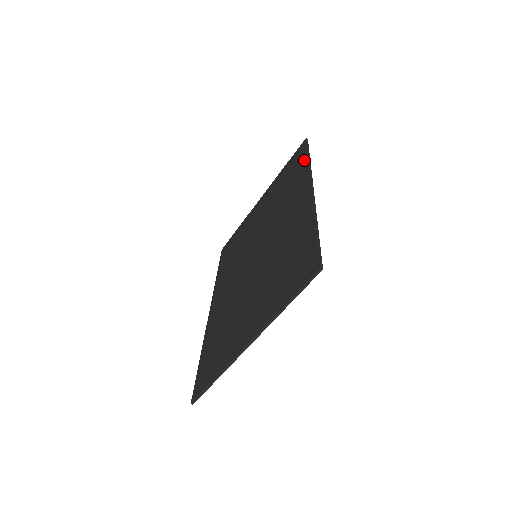
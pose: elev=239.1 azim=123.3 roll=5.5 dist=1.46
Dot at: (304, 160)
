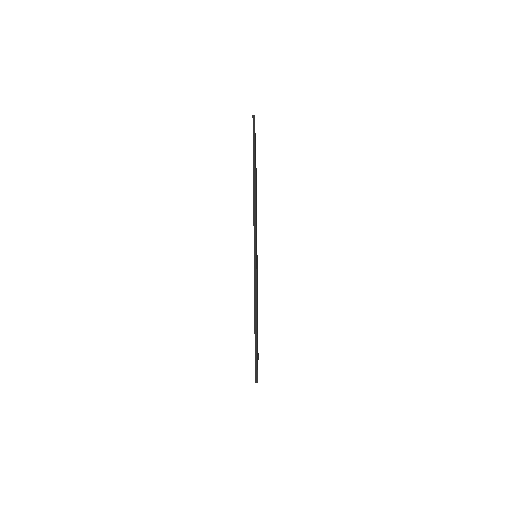
Dot at: occluded
